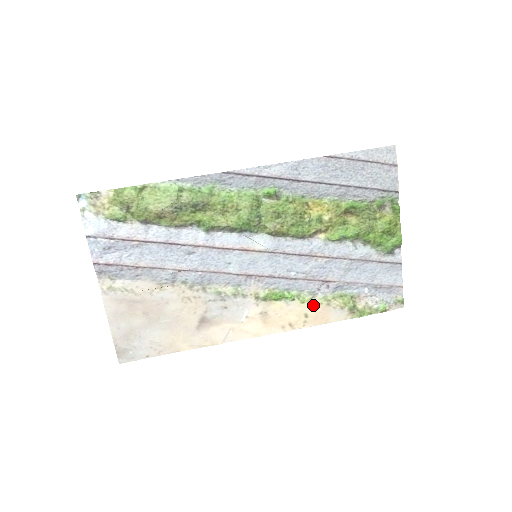
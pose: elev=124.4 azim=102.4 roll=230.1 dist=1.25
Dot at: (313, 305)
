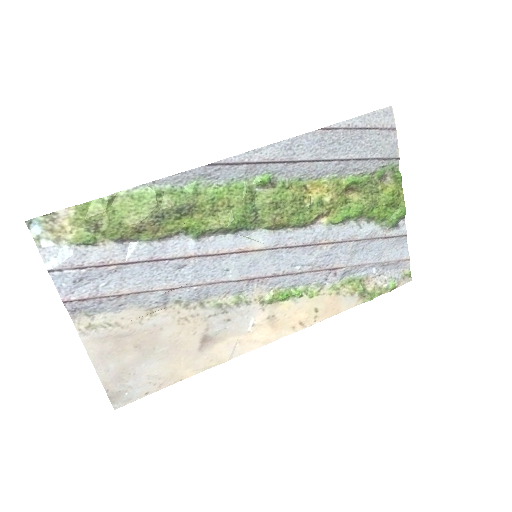
Dot at: (322, 297)
